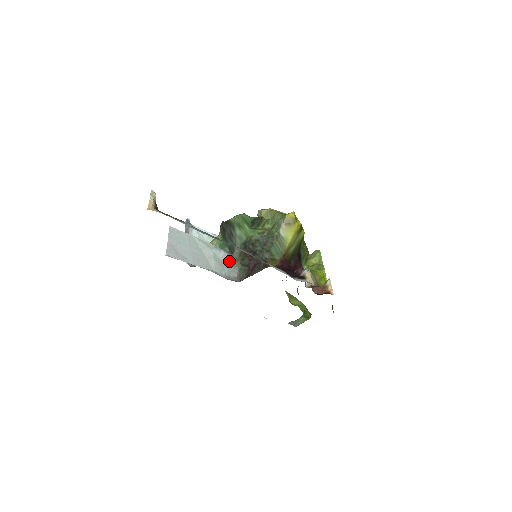
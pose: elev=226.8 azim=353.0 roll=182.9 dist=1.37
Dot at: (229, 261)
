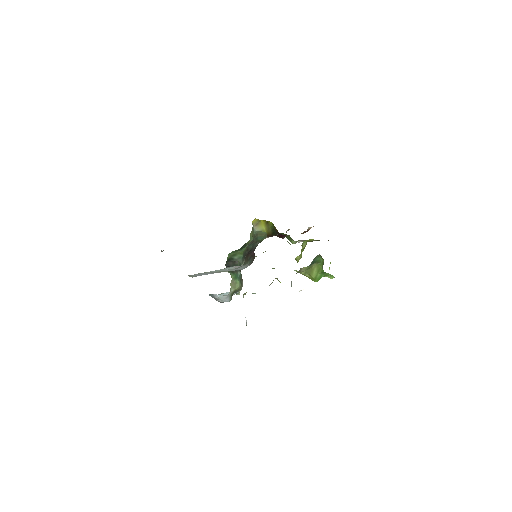
Dot at: occluded
